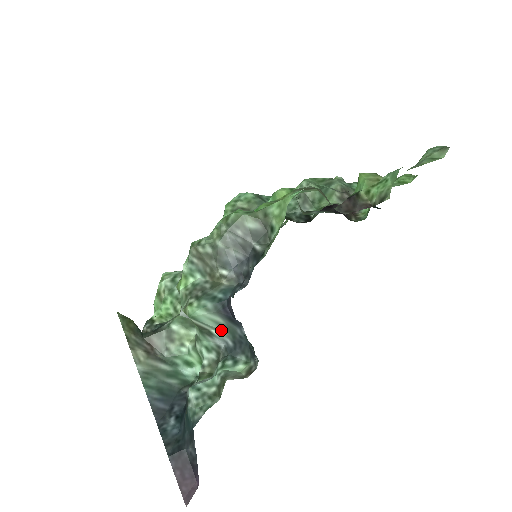
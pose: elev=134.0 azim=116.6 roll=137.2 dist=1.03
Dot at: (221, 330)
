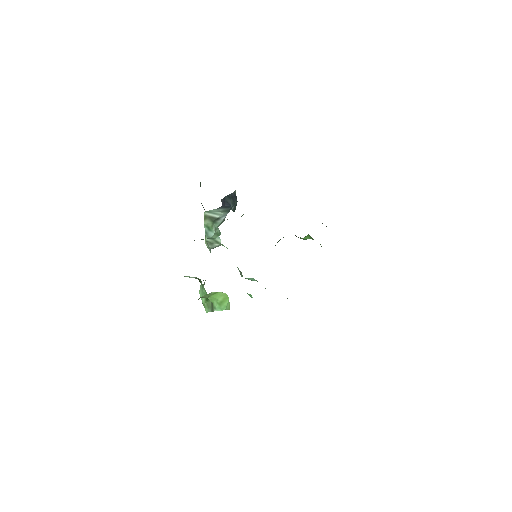
Dot at: (223, 213)
